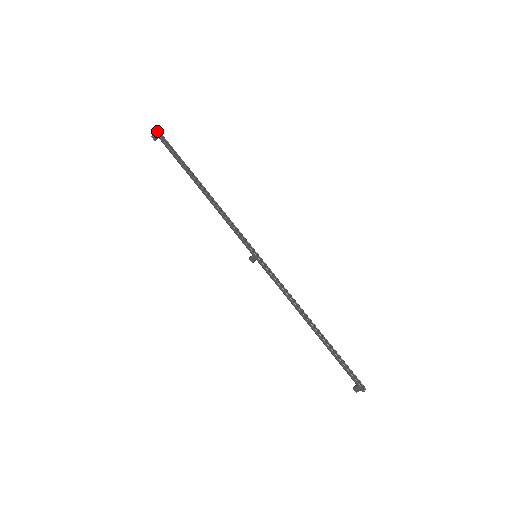
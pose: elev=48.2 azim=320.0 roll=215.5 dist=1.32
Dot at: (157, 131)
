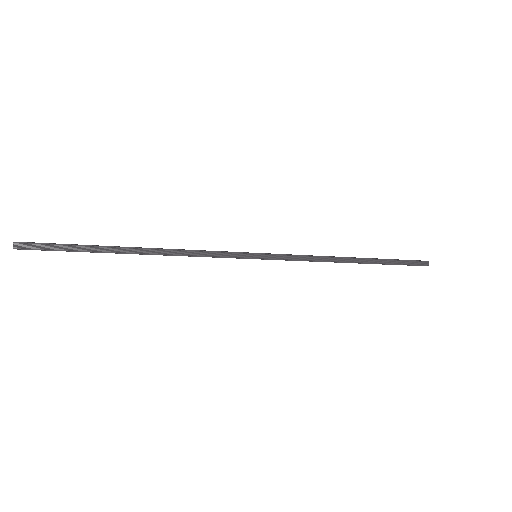
Dot at: (19, 247)
